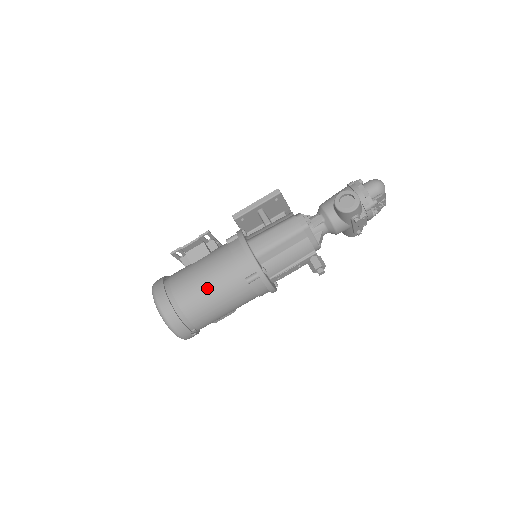
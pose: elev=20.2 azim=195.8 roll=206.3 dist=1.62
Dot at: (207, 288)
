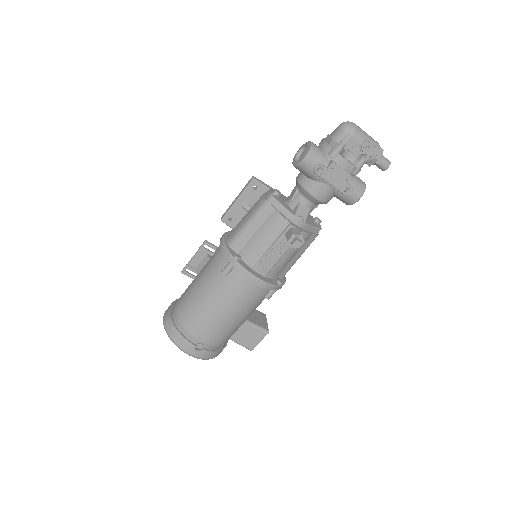
Dot at: (195, 291)
